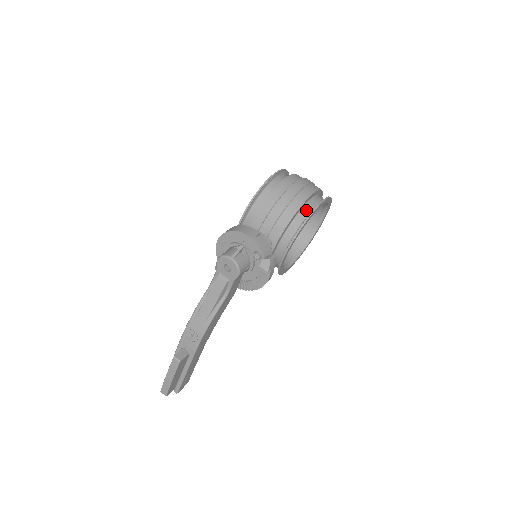
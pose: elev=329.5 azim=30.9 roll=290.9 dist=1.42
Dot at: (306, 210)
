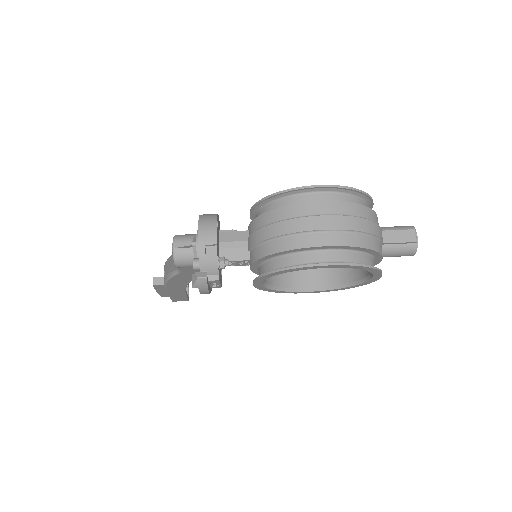
Dot at: (296, 258)
